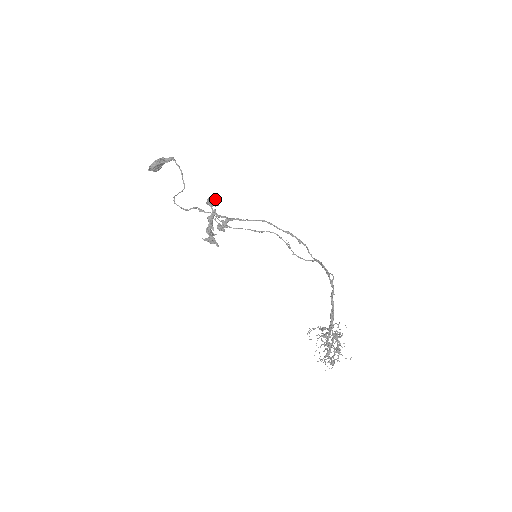
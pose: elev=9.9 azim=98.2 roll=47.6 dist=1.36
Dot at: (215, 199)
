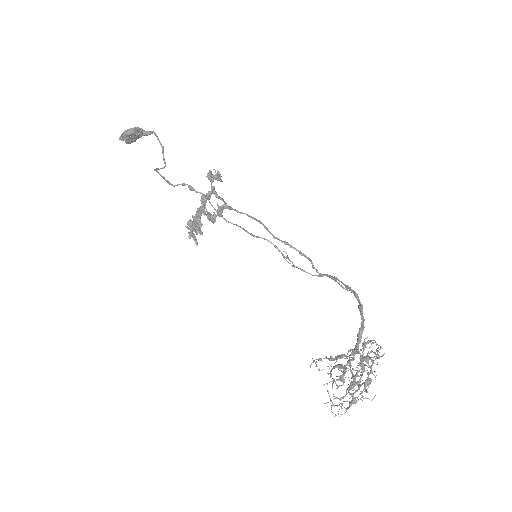
Dot at: (219, 172)
